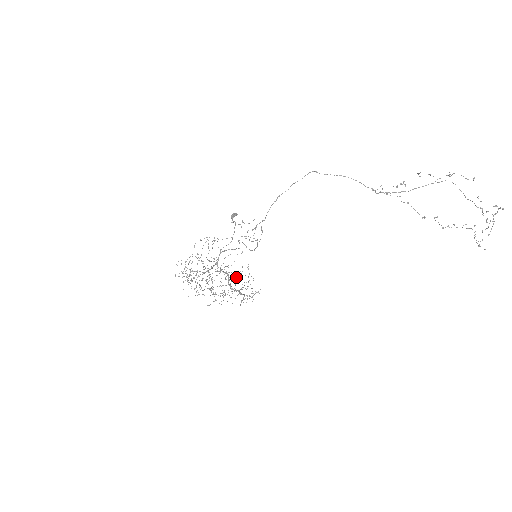
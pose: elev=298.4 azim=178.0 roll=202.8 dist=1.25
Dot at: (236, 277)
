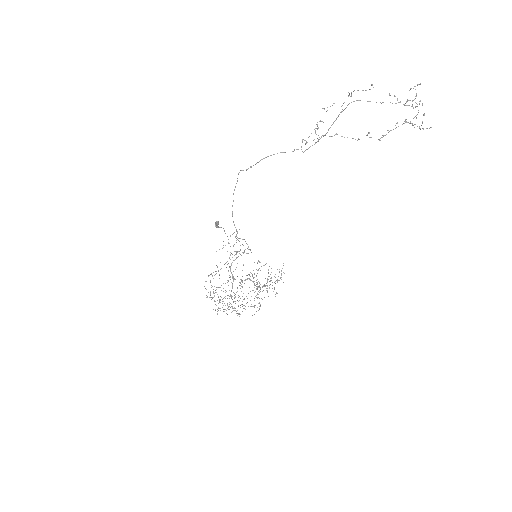
Dot at: (256, 275)
